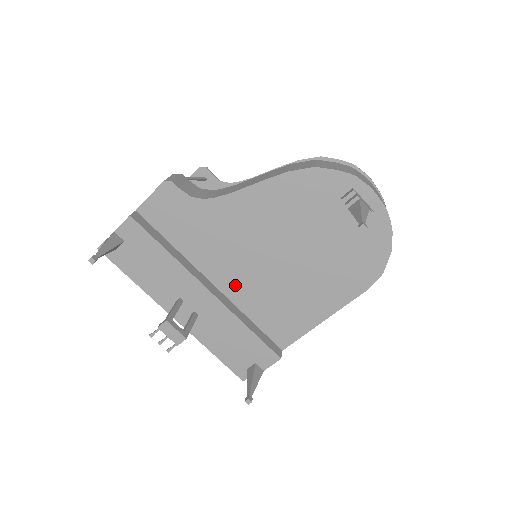
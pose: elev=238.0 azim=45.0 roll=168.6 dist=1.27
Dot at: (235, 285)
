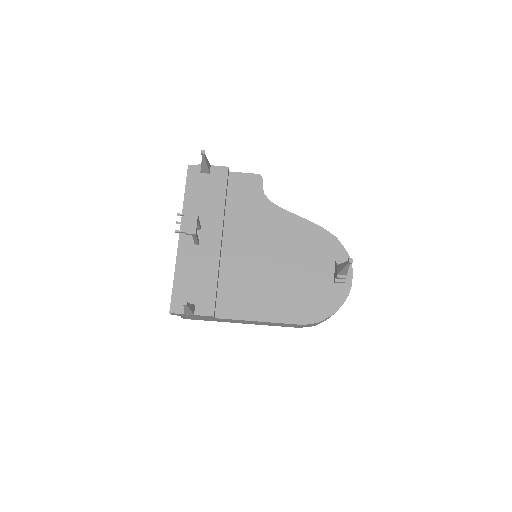
Dot at: (233, 254)
